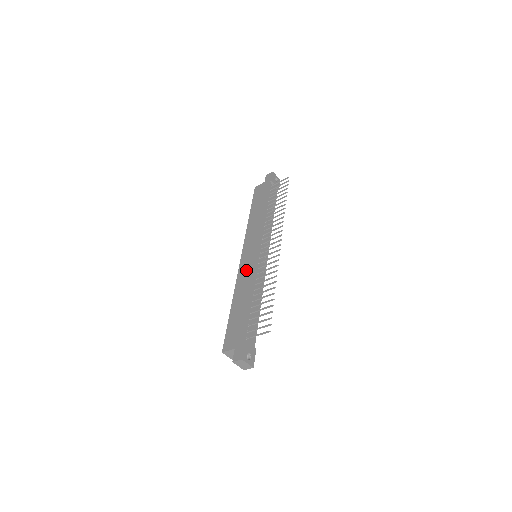
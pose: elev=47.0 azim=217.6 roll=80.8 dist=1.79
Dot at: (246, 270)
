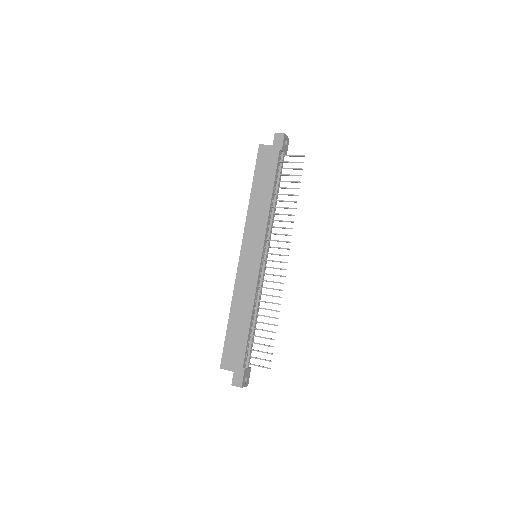
Dot at: (246, 278)
